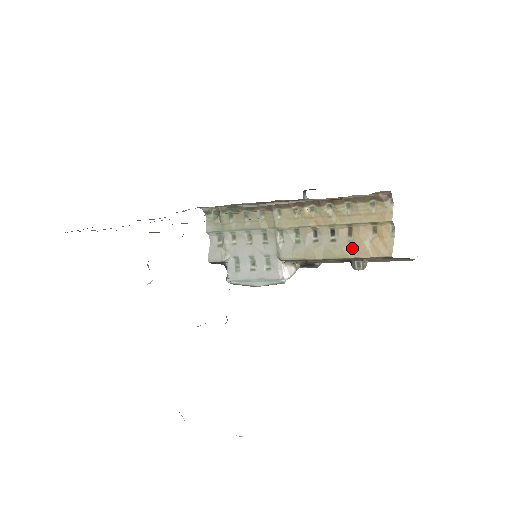
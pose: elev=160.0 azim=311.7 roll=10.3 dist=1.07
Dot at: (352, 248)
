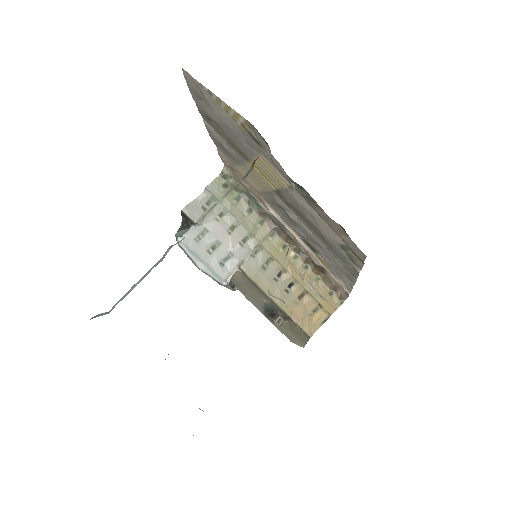
Dot at: (294, 308)
